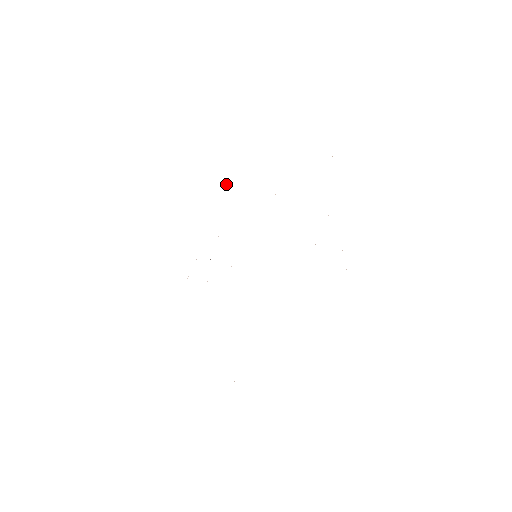
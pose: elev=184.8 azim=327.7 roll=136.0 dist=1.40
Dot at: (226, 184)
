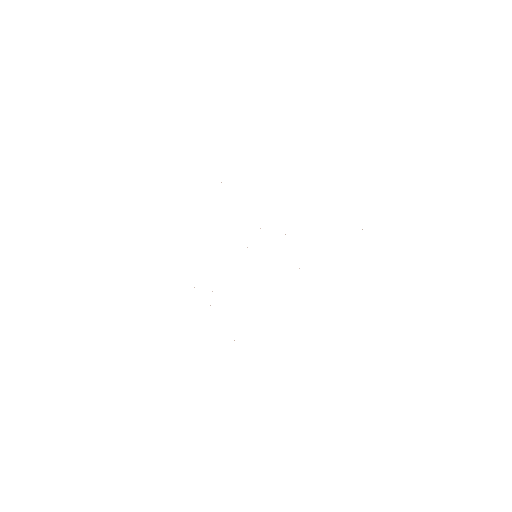
Dot at: occluded
